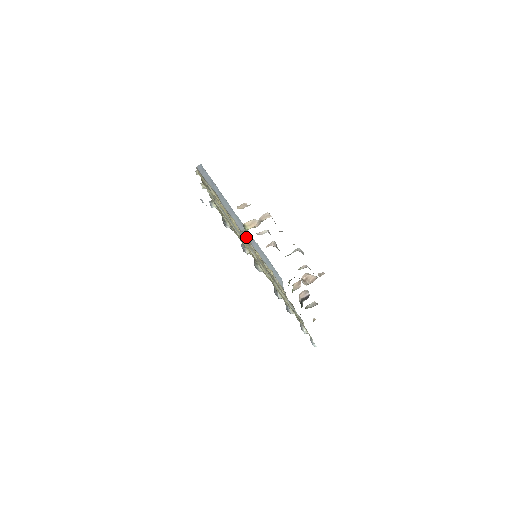
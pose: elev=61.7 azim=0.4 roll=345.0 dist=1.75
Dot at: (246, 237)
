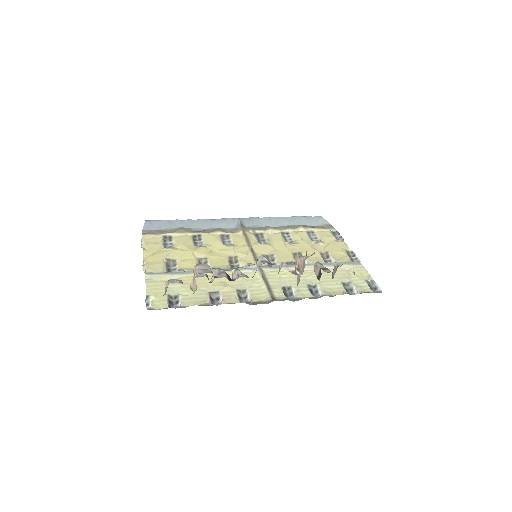
Dot at: (244, 230)
